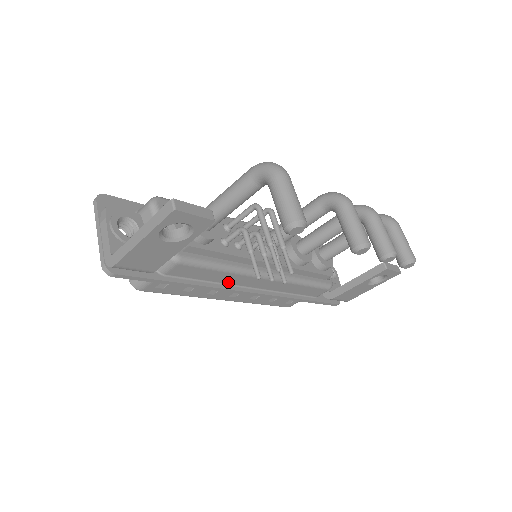
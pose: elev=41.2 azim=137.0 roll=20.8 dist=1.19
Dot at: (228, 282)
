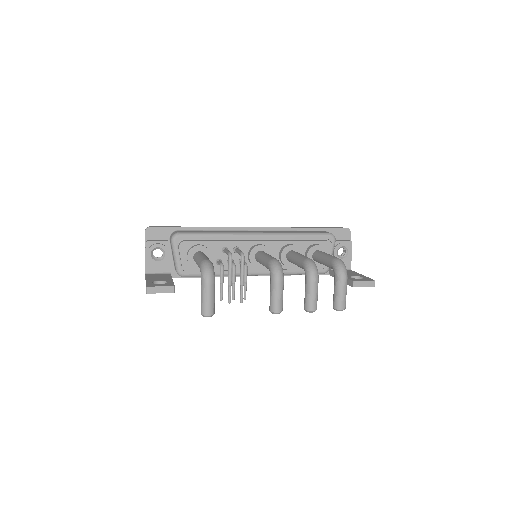
Dot at: occluded
